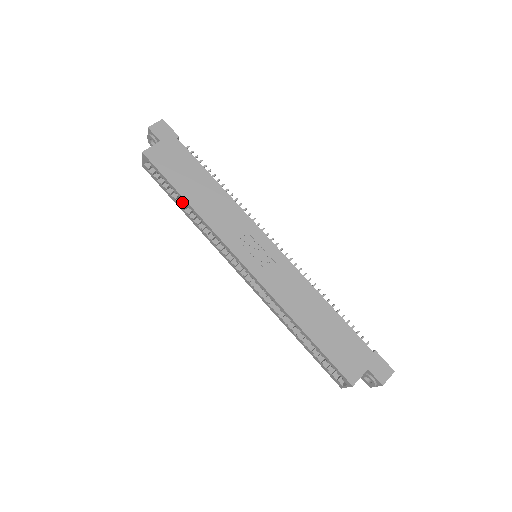
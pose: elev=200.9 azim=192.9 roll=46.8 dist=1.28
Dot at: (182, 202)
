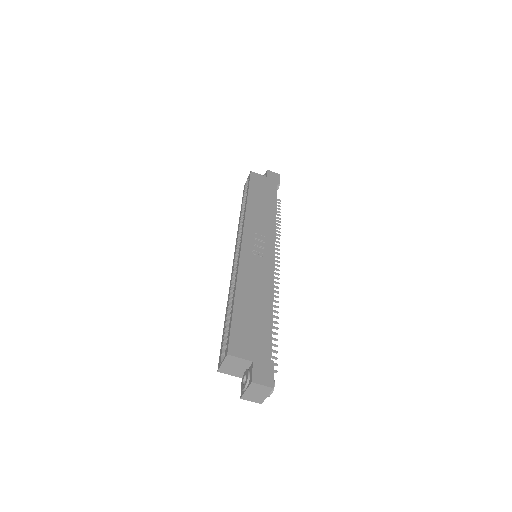
Dot at: occluded
